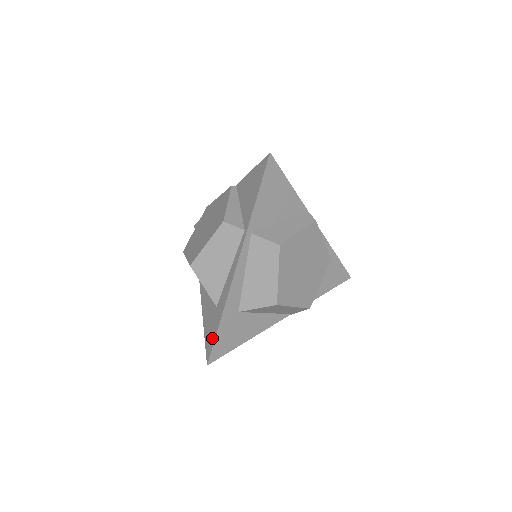
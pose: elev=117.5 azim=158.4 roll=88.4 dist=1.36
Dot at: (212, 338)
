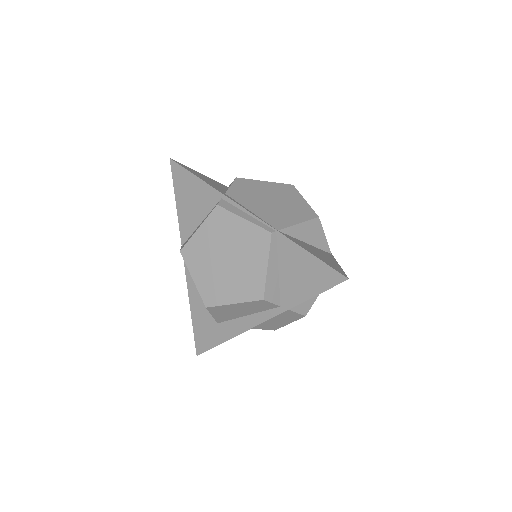
Dot at: (207, 344)
